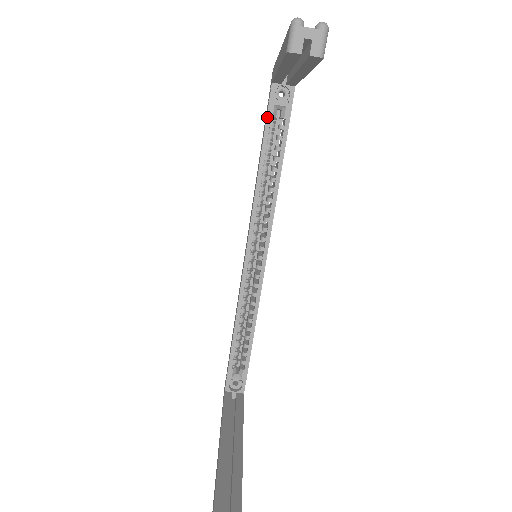
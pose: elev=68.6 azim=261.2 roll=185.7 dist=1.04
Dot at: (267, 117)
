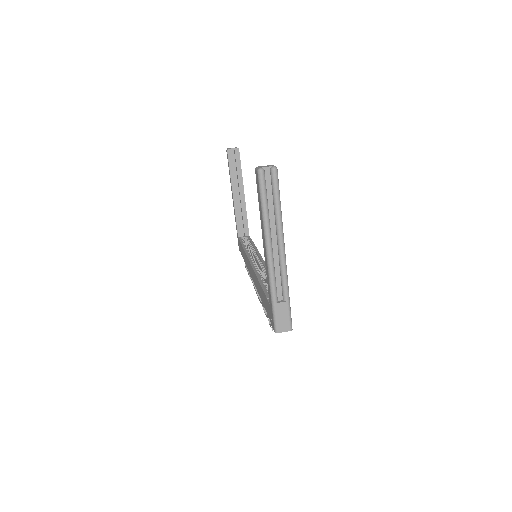
Dot at: (240, 241)
